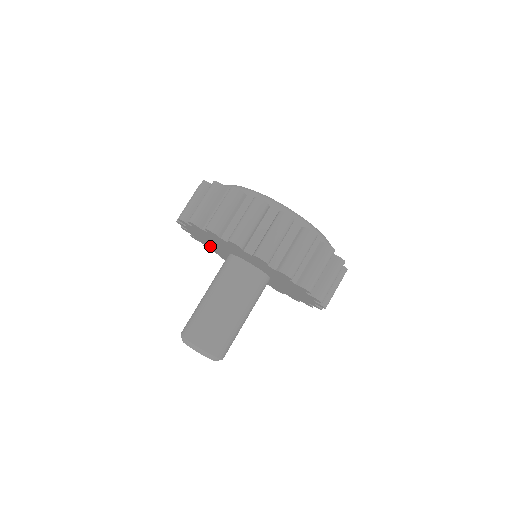
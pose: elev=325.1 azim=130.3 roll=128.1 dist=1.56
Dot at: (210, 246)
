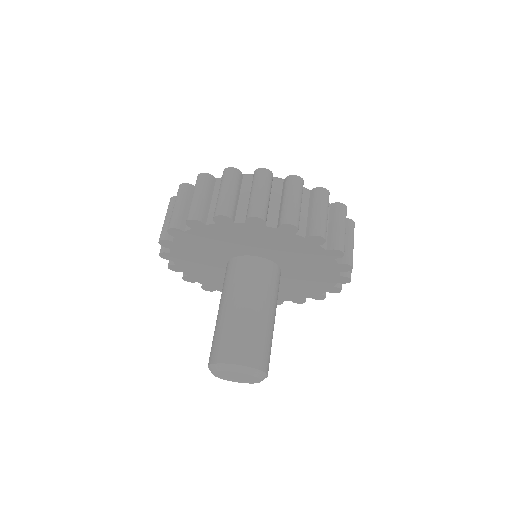
Dot at: (196, 268)
